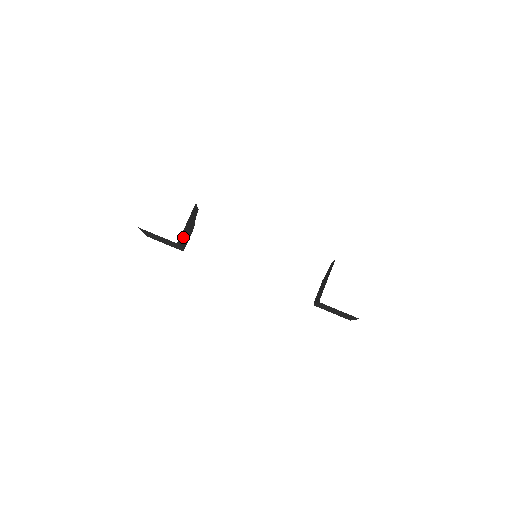
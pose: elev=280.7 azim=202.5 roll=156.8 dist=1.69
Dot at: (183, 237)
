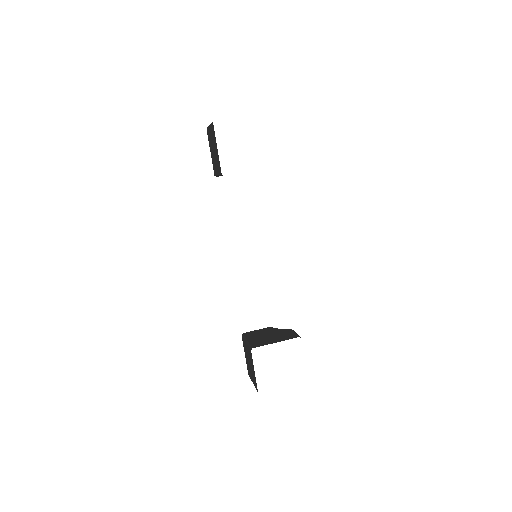
Dot at: occluded
